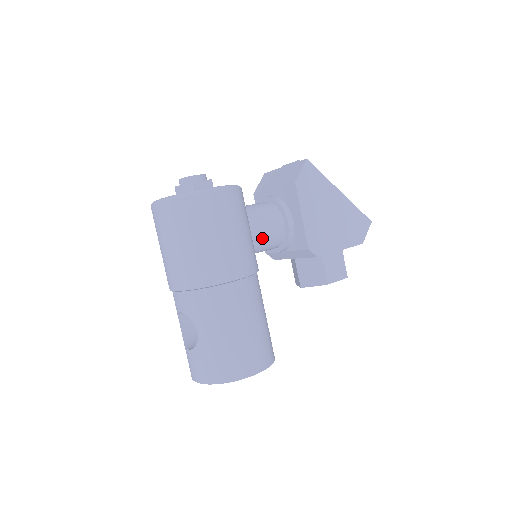
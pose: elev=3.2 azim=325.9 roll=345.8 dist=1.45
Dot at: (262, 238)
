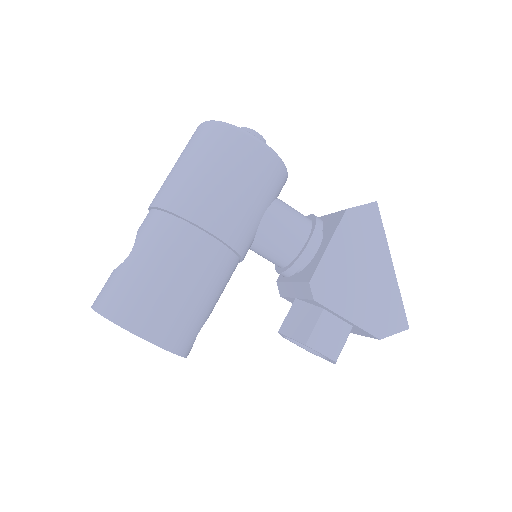
Dot at: (271, 233)
